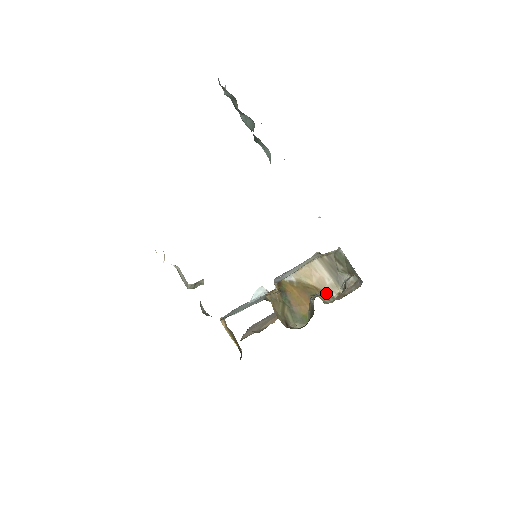
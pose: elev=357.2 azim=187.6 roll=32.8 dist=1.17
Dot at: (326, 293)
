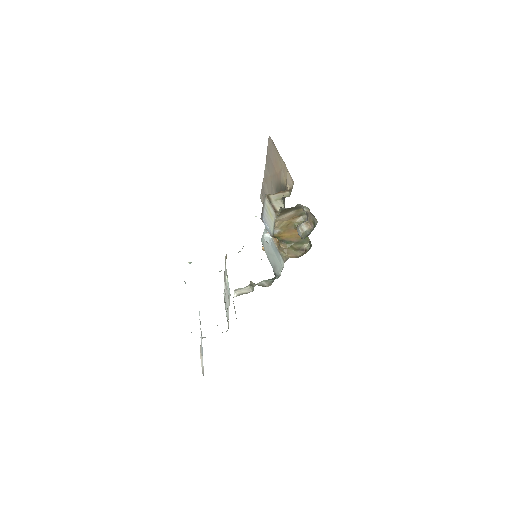
Dot at: (303, 228)
